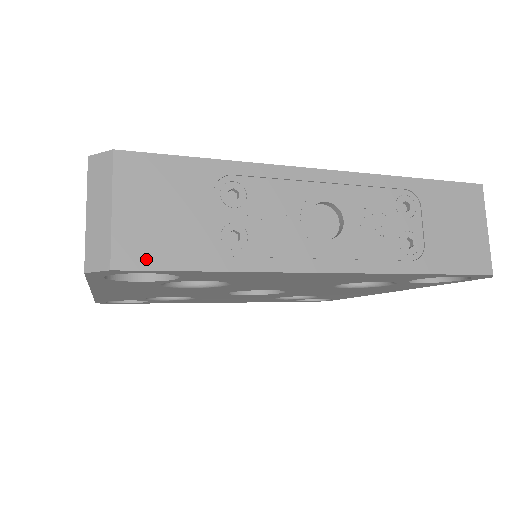
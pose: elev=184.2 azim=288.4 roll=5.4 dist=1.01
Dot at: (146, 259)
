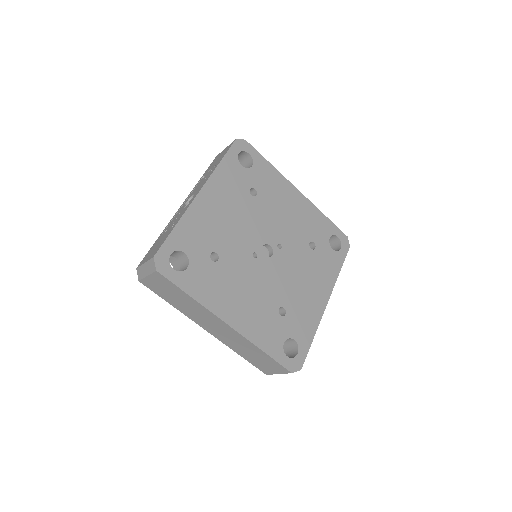
Dot at: occluded
